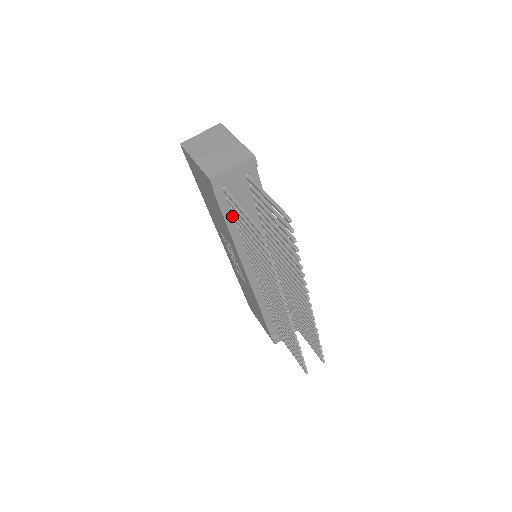
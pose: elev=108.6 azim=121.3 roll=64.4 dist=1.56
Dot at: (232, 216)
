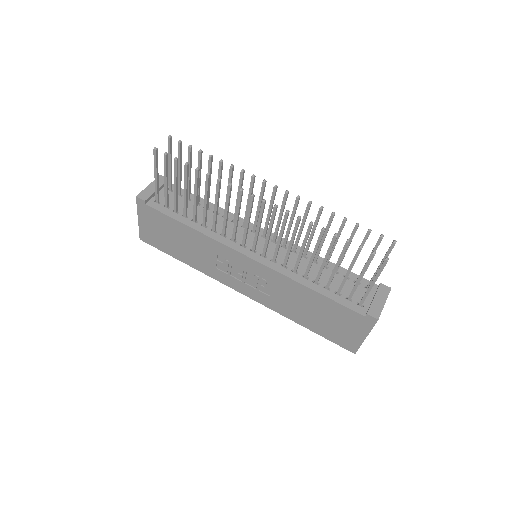
Dot at: (181, 216)
